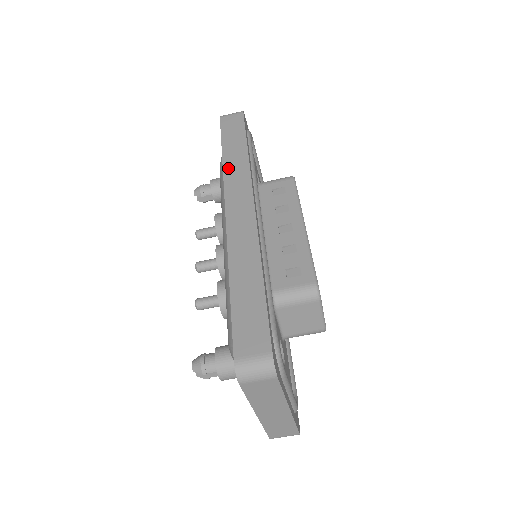
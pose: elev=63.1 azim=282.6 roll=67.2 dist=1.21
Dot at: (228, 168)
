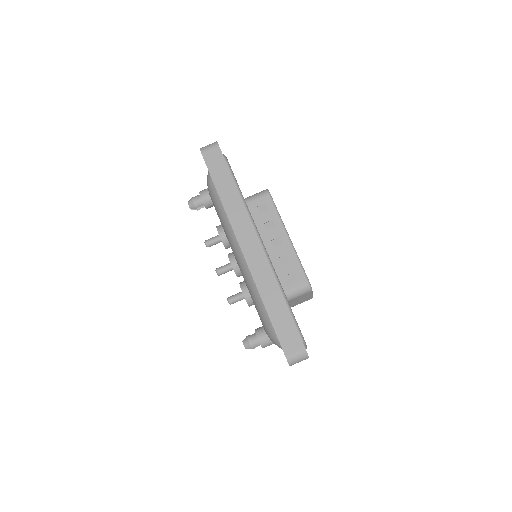
Dot at: (229, 210)
